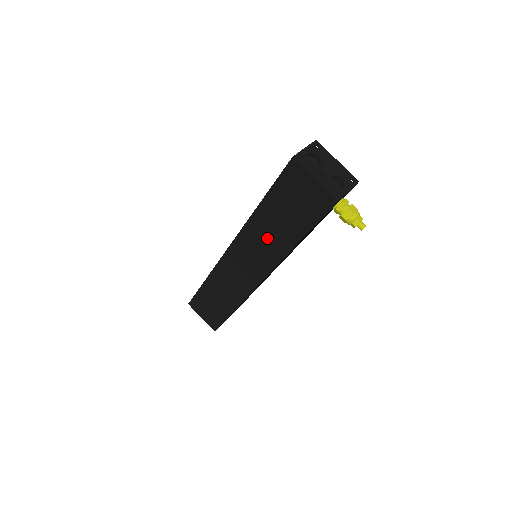
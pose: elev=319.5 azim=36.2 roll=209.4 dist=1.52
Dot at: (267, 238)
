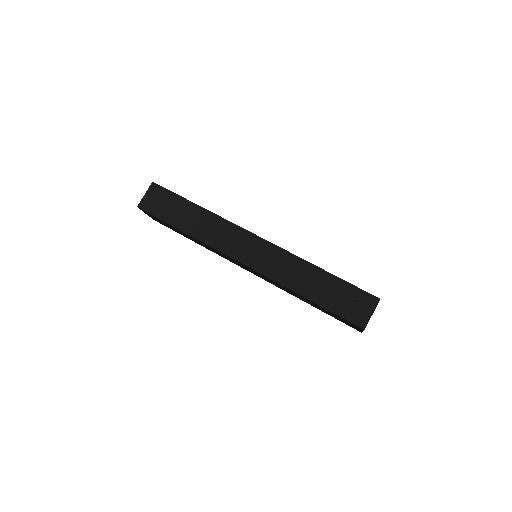
Dot at: occluded
